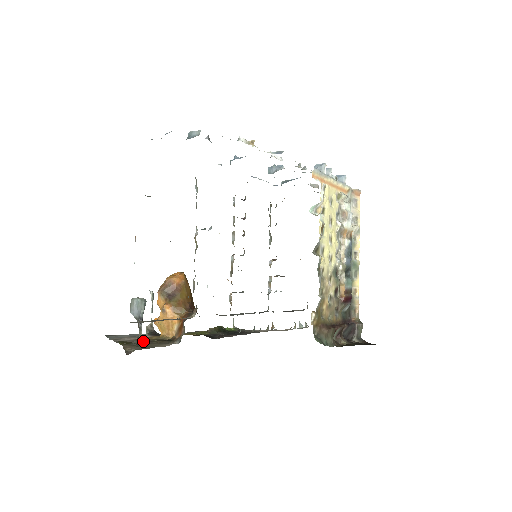
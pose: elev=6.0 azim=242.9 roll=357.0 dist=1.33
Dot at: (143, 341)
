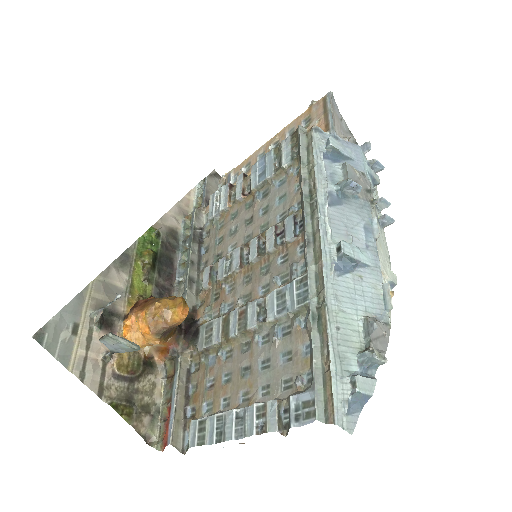
Dot at: (127, 380)
